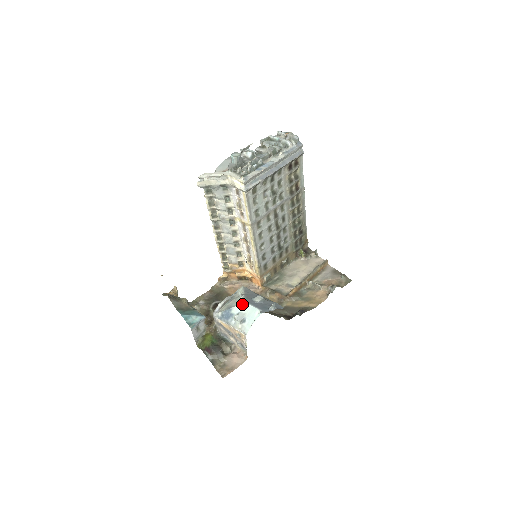
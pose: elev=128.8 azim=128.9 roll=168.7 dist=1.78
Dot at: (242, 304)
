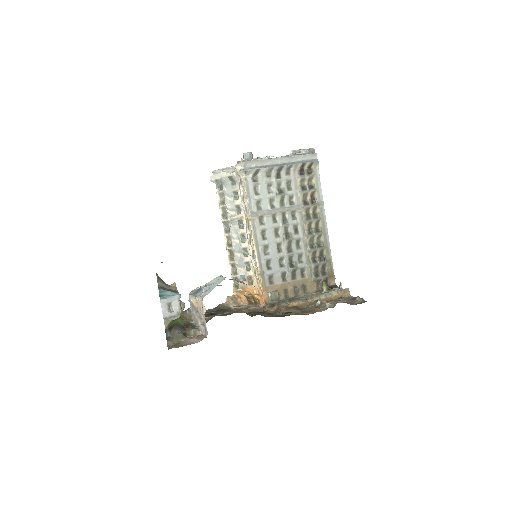
Dot at: (215, 278)
